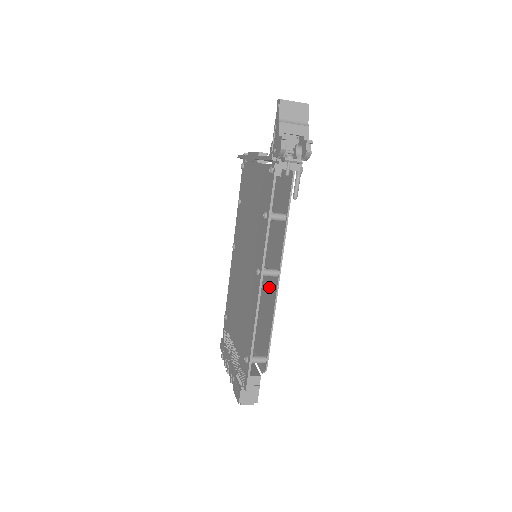
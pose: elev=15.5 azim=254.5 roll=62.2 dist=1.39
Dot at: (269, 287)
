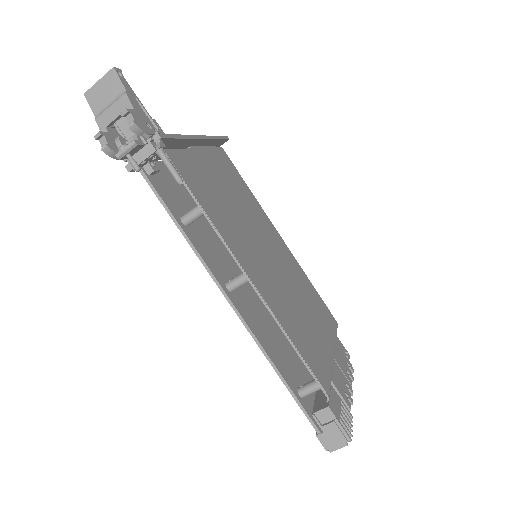
Dot at: (269, 291)
